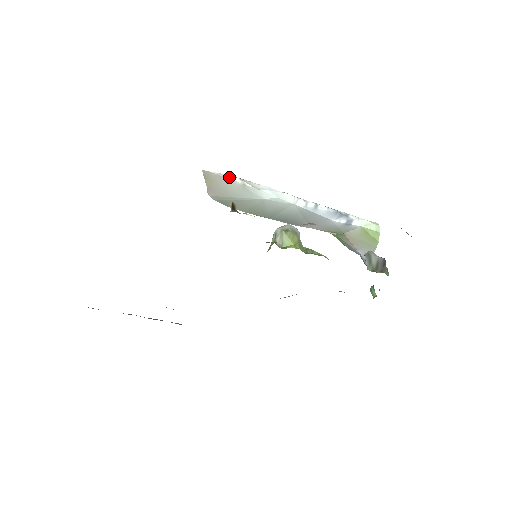
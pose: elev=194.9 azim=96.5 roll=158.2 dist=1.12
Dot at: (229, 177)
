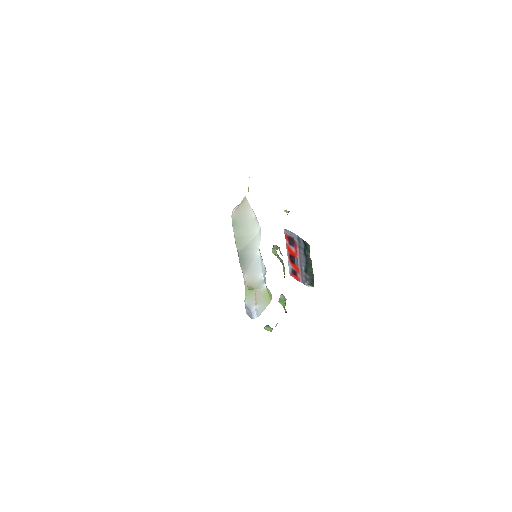
Dot at: (252, 209)
